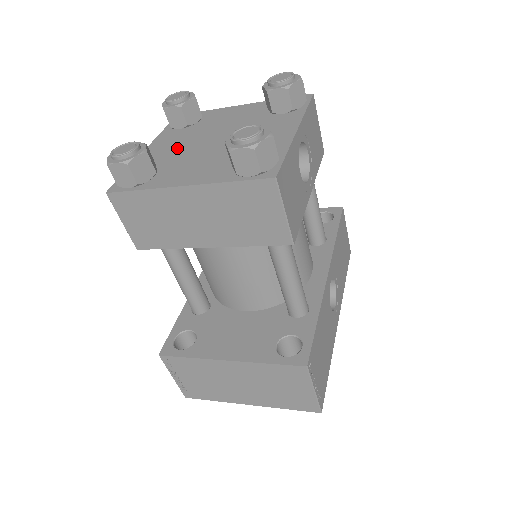
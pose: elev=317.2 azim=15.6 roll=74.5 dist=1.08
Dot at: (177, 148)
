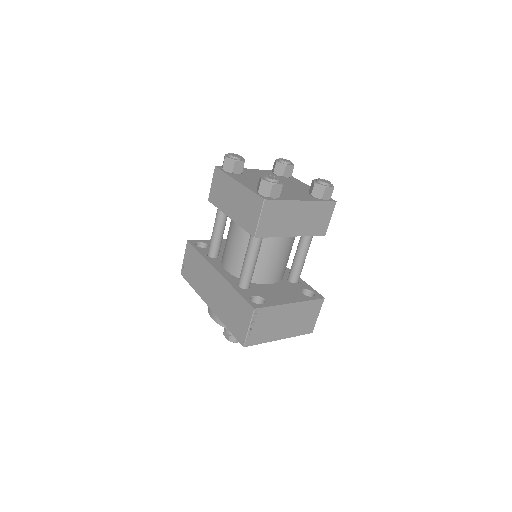
Dot at: occluded
